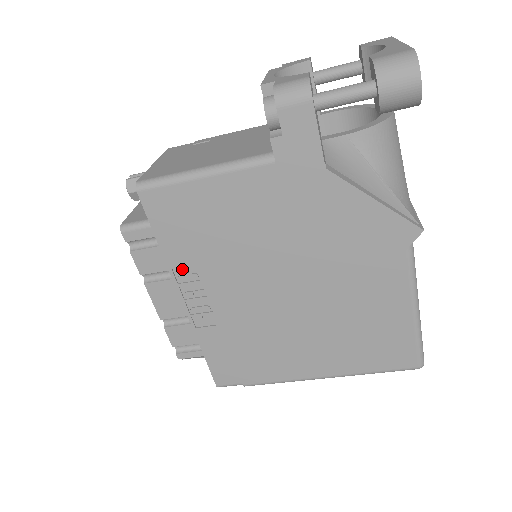
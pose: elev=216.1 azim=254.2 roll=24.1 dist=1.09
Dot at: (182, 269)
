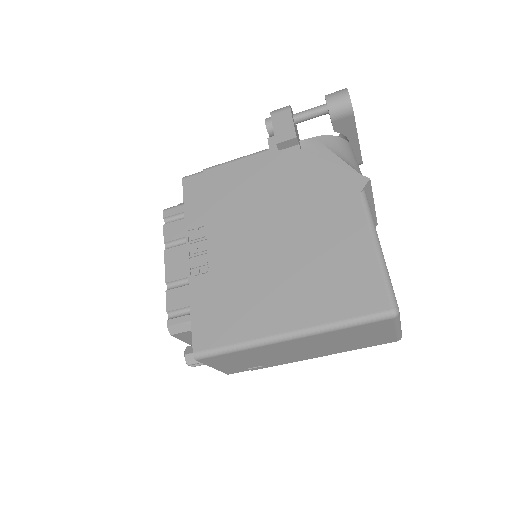
Dot at: (195, 230)
